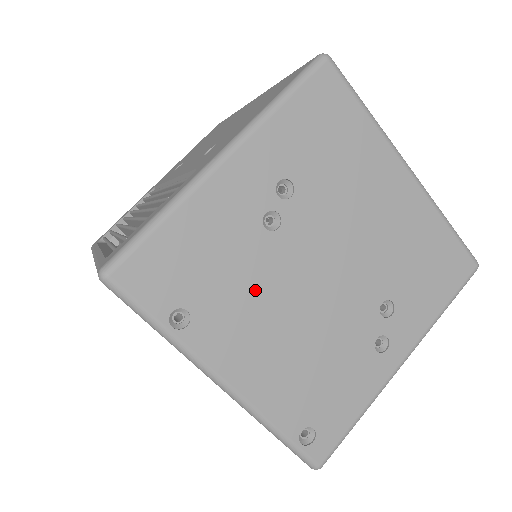
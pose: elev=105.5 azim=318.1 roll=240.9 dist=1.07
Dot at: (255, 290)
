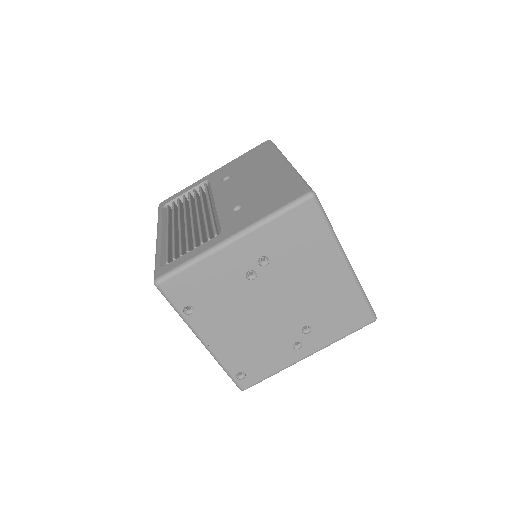
Dot at: (232, 305)
